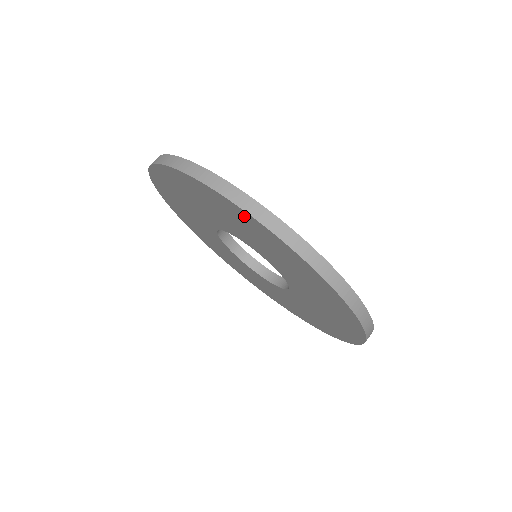
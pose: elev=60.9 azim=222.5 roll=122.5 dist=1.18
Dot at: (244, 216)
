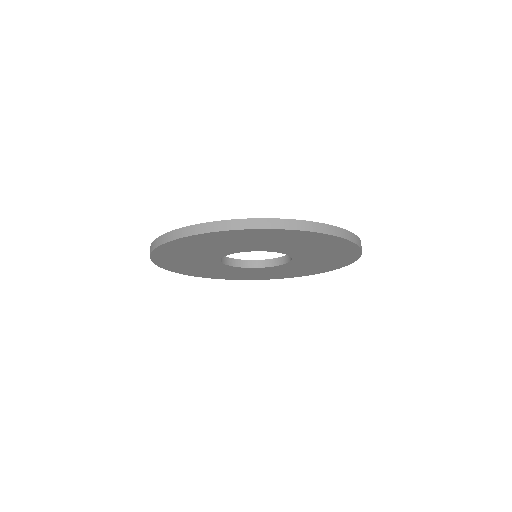
Dot at: (342, 244)
